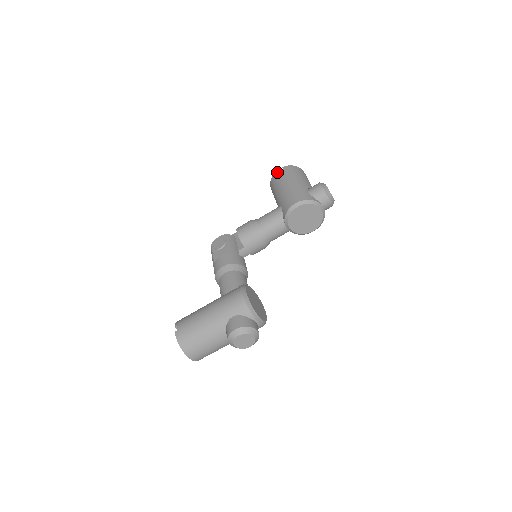
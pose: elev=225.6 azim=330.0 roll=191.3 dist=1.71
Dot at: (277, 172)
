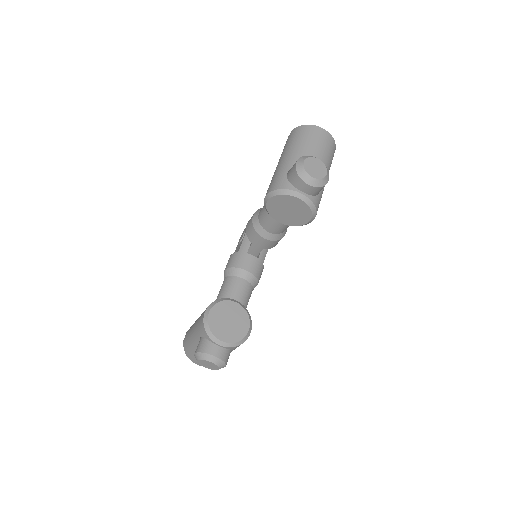
Dot at: occluded
